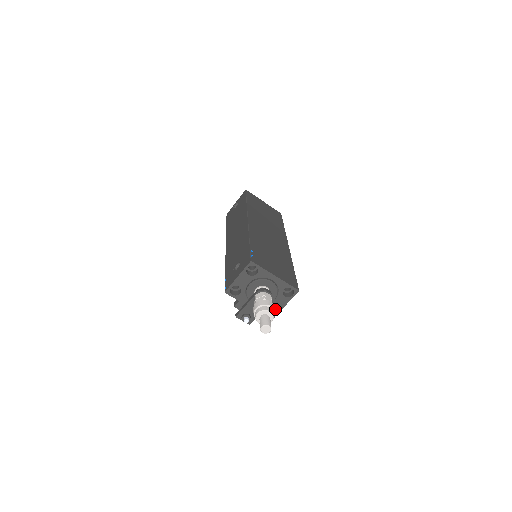
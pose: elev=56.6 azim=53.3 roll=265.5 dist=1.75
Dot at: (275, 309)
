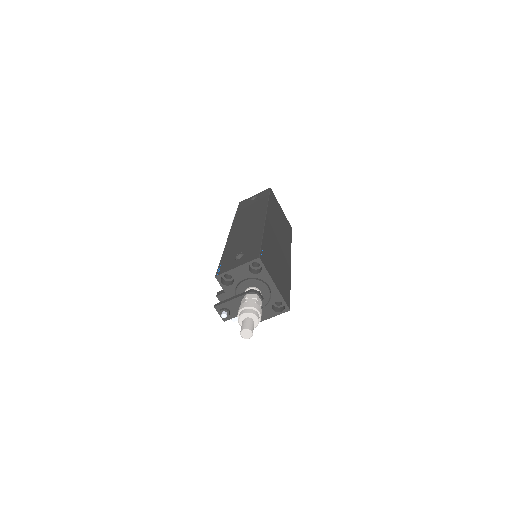
Dot at: occluded
